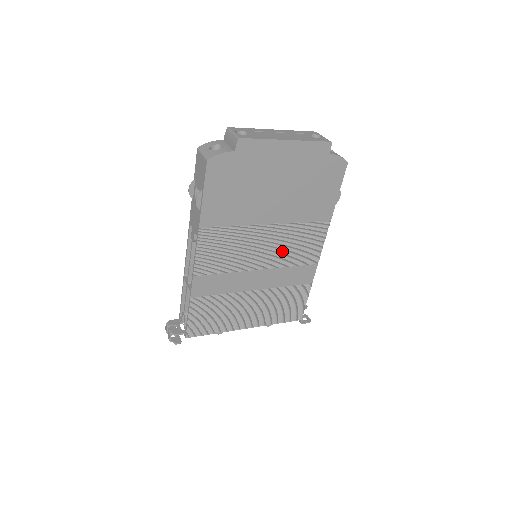
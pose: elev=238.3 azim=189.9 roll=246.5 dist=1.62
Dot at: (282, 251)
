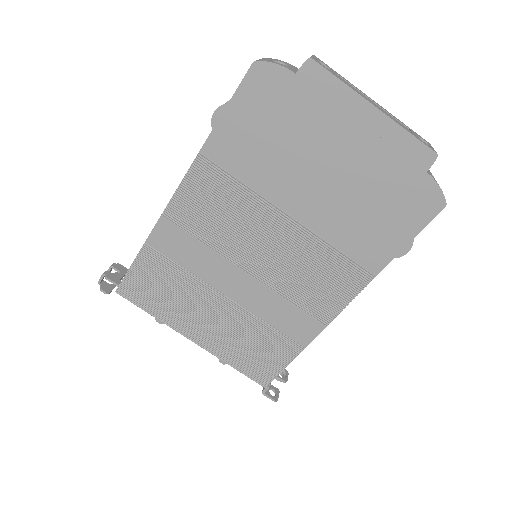
Dot at: (288, 269)
